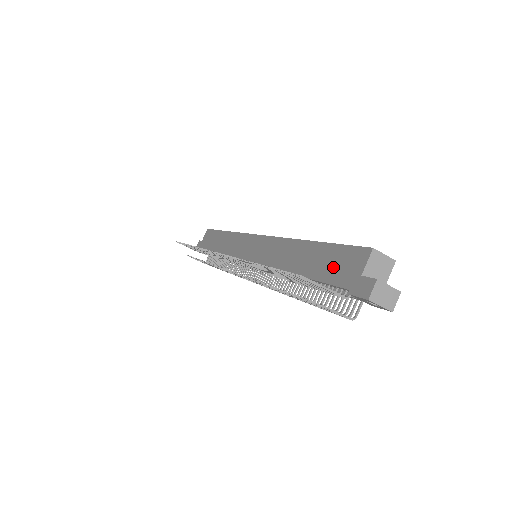
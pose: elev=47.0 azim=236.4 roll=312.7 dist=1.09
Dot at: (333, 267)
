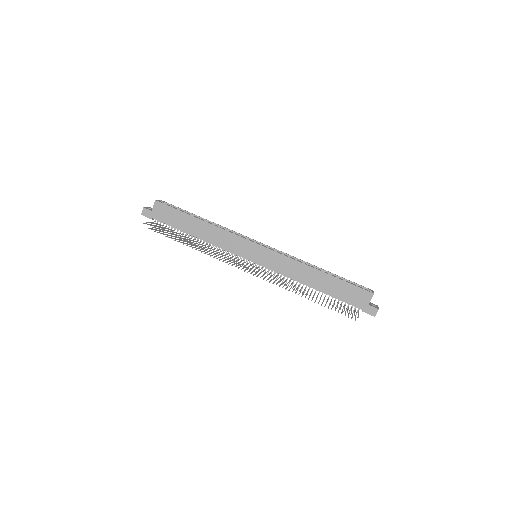
Dot at: (348, 295)
